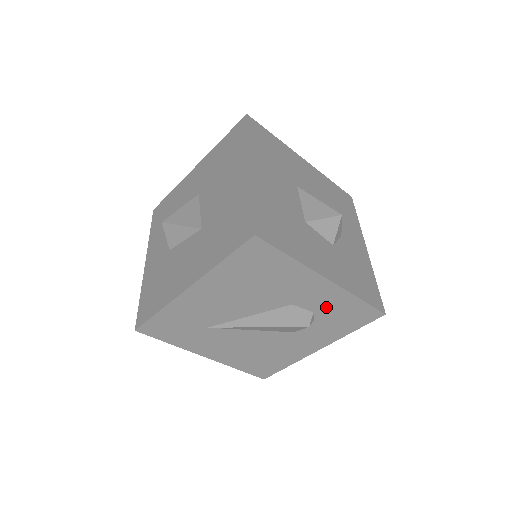
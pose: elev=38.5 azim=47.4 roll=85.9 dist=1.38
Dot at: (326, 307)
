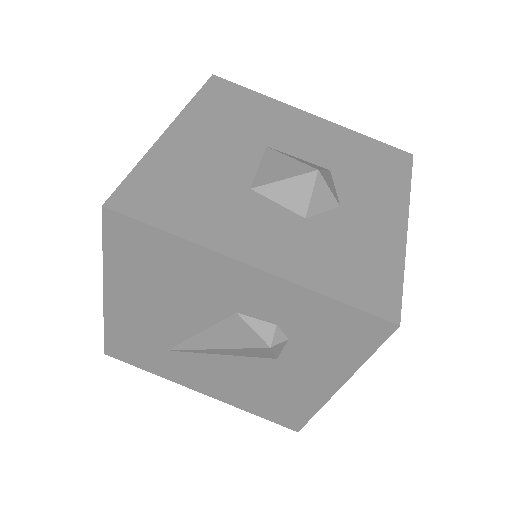
Dot at: (288, 315)
